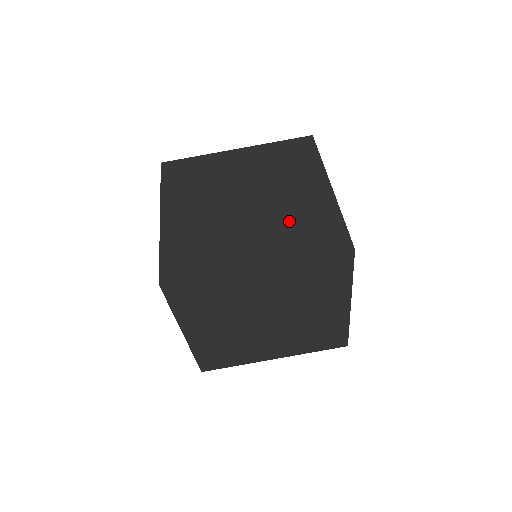
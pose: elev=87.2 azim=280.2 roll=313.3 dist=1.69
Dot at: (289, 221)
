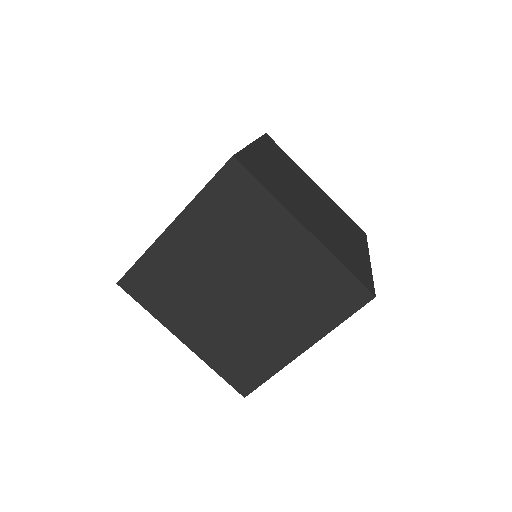
Dot at: (240, 340)
